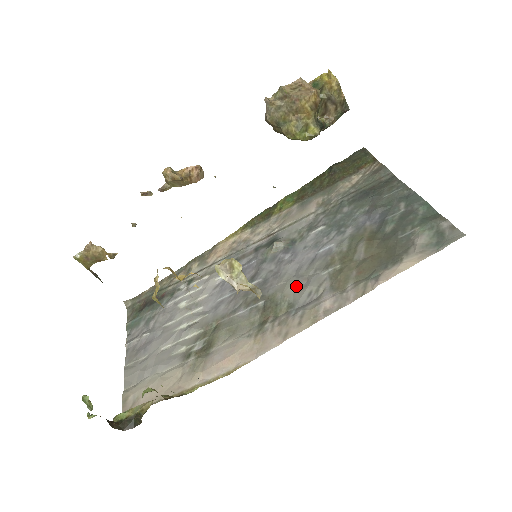
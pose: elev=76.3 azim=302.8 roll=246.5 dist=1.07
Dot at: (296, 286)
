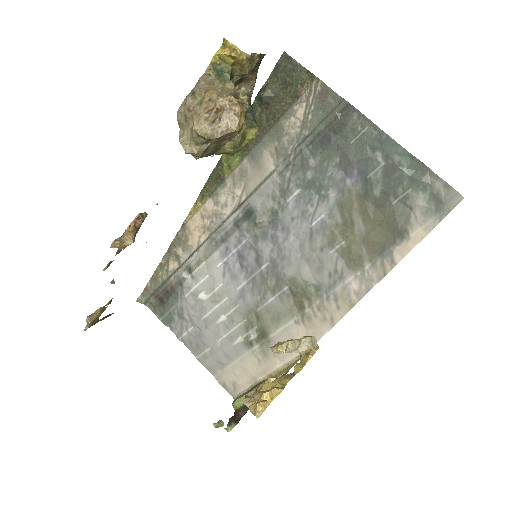
Dot at: (311, 268)
